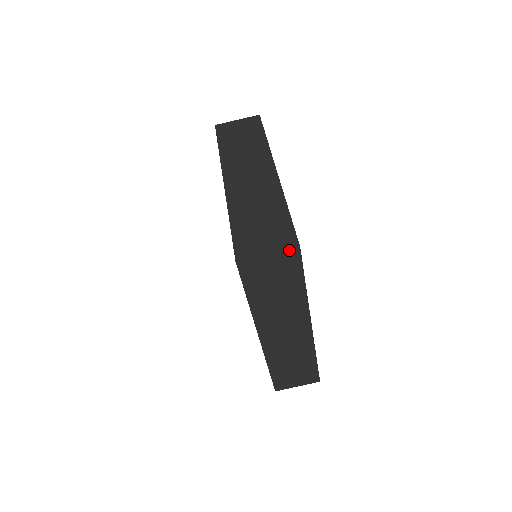
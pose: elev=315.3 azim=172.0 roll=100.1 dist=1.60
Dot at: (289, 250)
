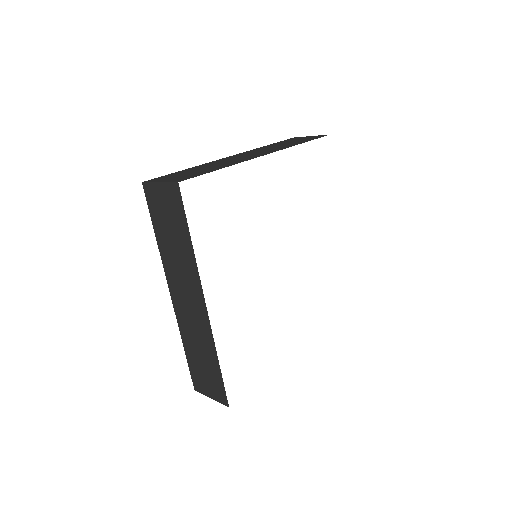
Dot at: (172, 183)
